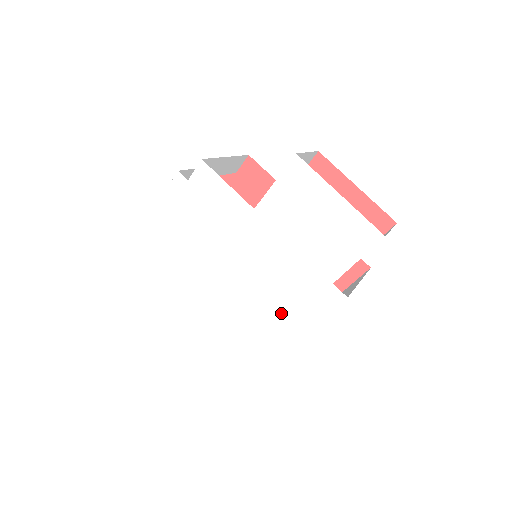
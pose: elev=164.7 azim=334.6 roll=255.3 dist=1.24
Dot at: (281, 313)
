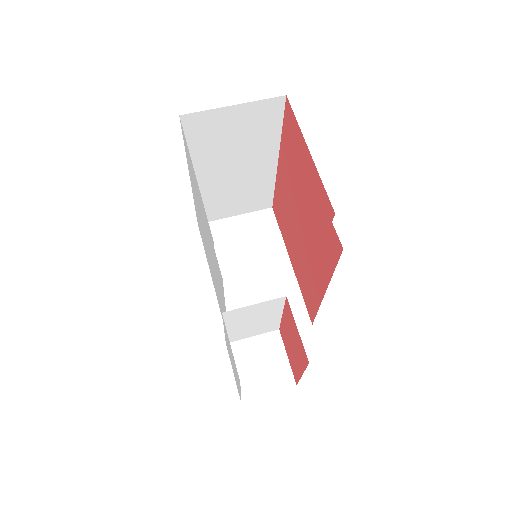
Dot at: occluded
